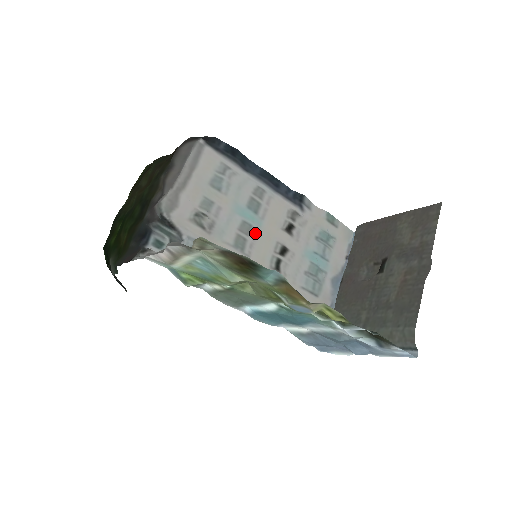
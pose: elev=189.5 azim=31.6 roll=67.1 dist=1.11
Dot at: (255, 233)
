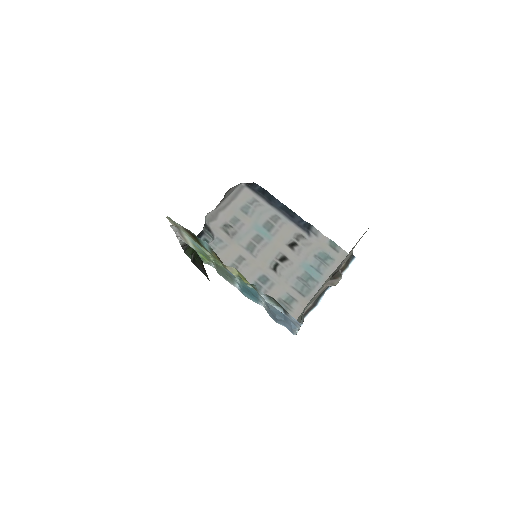
Dot at: (264, 243)
